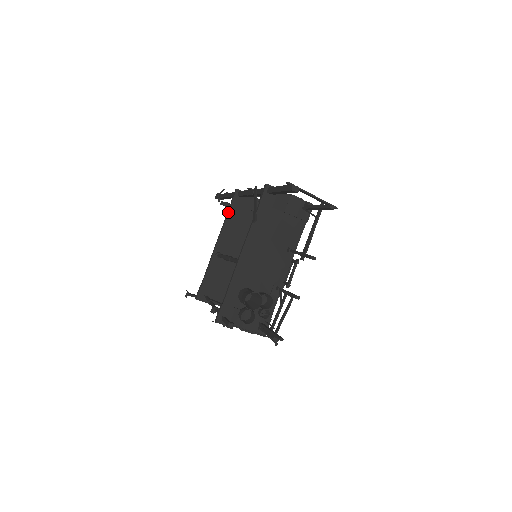
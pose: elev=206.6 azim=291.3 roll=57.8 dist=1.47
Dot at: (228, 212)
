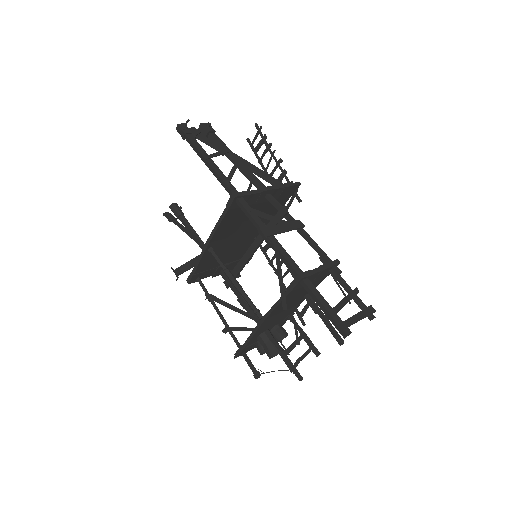
Dot at: (223, 217)
